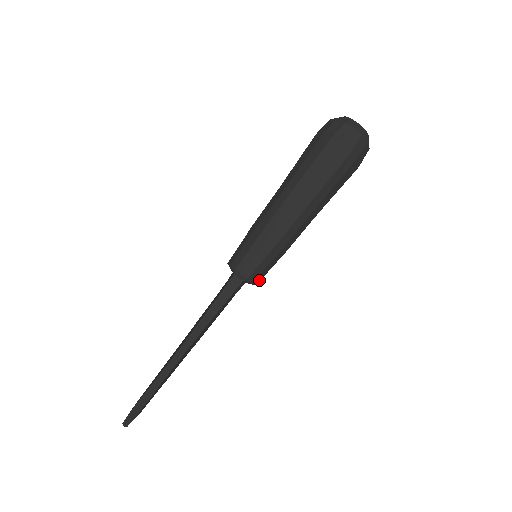
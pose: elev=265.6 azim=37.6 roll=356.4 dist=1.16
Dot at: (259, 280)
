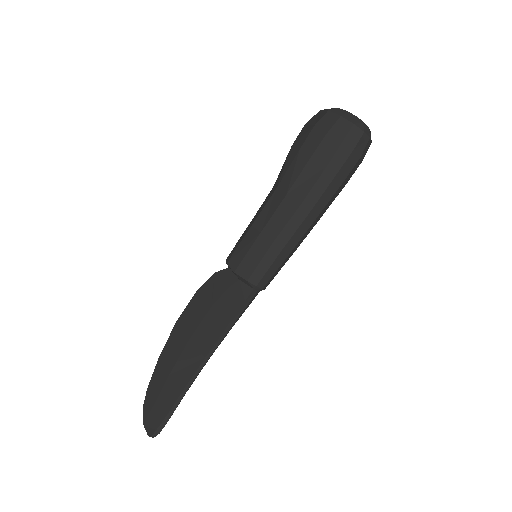
Dot at: occluded
